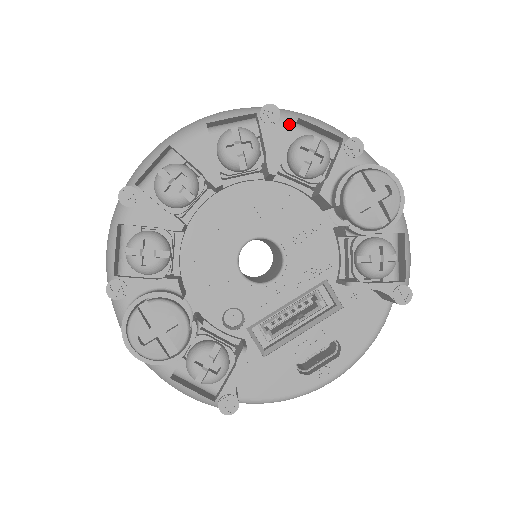
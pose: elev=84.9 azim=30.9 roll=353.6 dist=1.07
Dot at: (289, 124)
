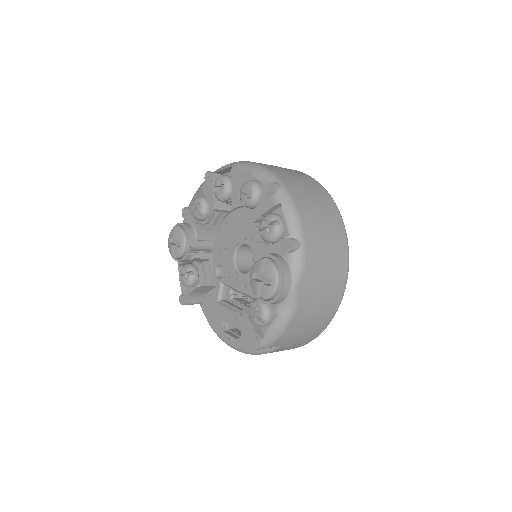
Dot at: (273, 202)
